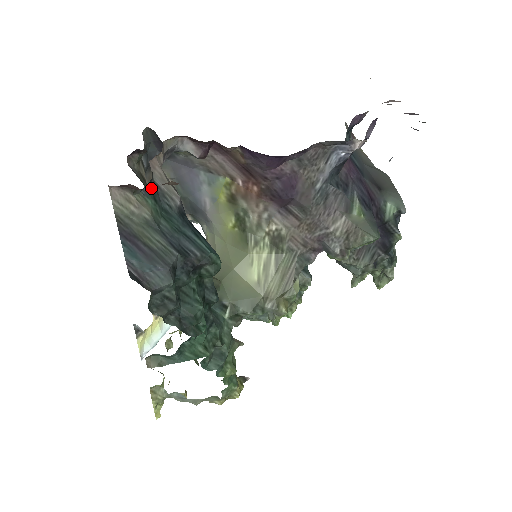
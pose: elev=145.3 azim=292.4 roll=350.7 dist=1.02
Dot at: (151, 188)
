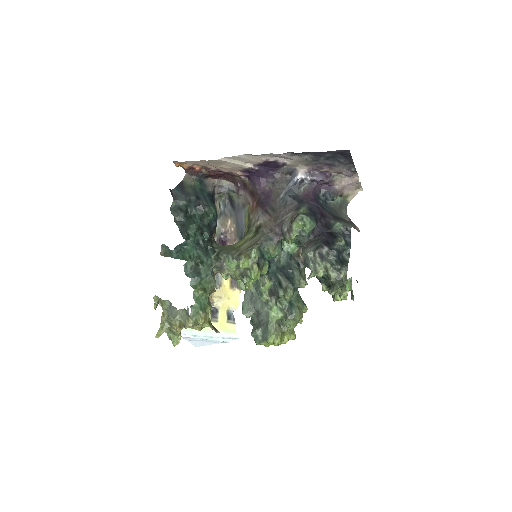
Dot at: (202, 181)
